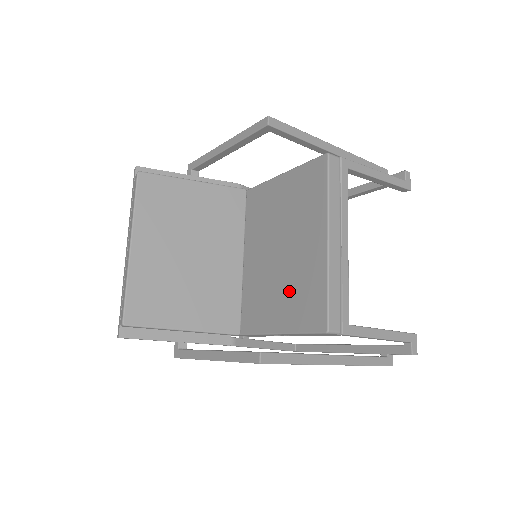
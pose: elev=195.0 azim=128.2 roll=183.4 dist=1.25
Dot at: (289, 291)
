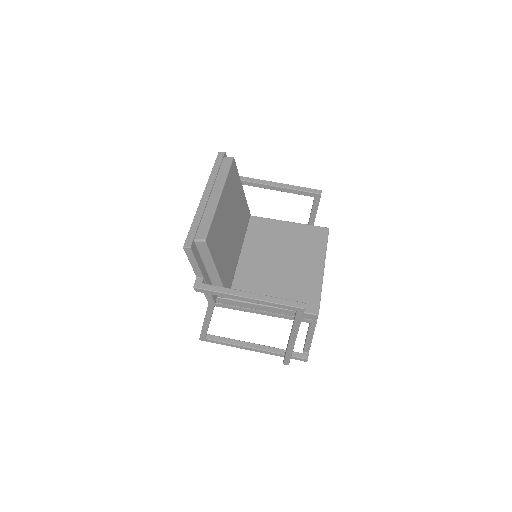
Dot at: (287, 285)
